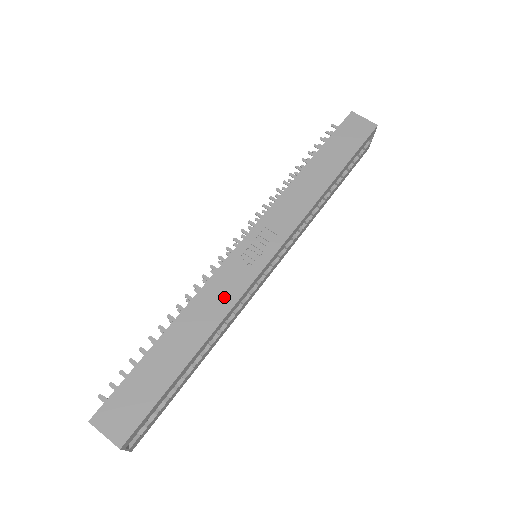
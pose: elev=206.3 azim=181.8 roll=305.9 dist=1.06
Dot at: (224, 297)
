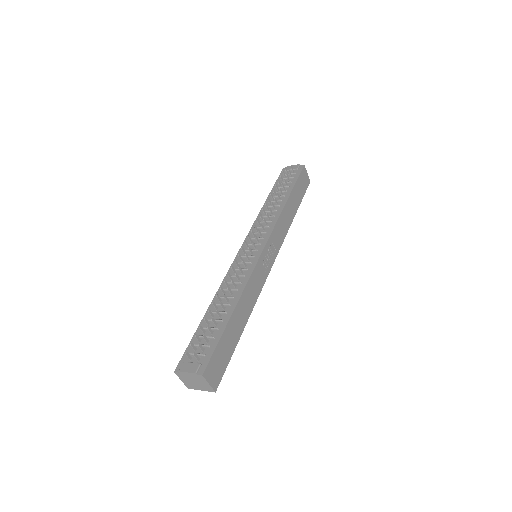
Dot at: (256, 290)
